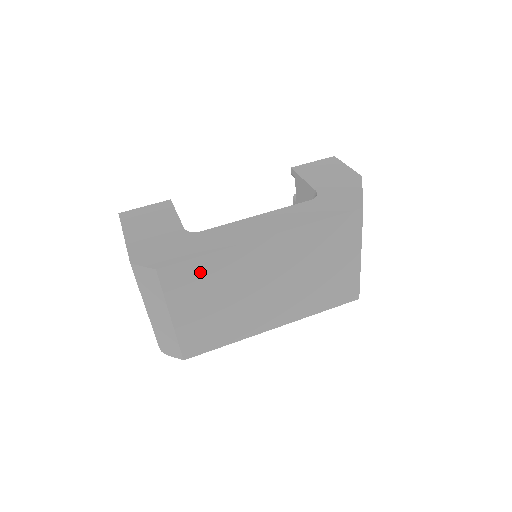
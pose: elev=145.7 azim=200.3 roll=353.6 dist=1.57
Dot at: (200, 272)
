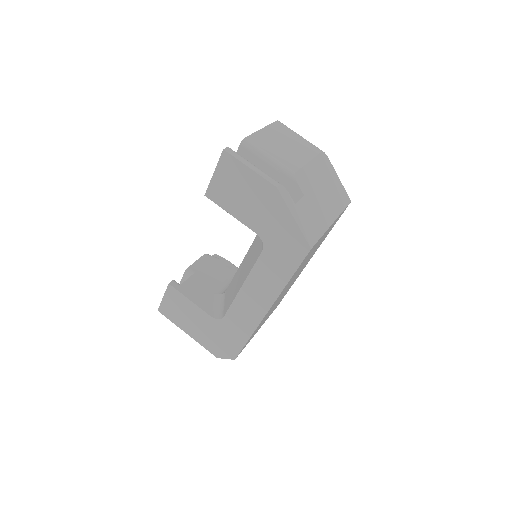
Dot at: (252, 335)
